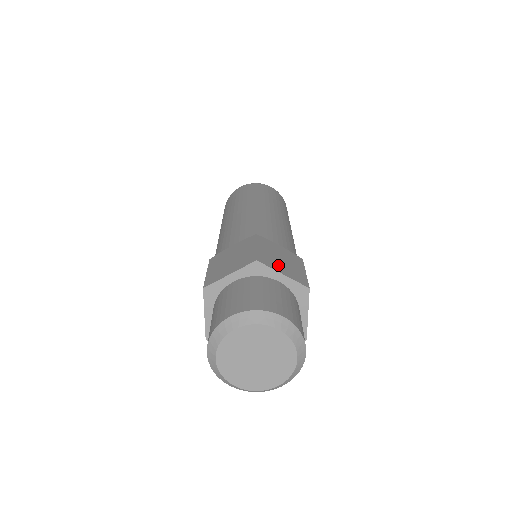
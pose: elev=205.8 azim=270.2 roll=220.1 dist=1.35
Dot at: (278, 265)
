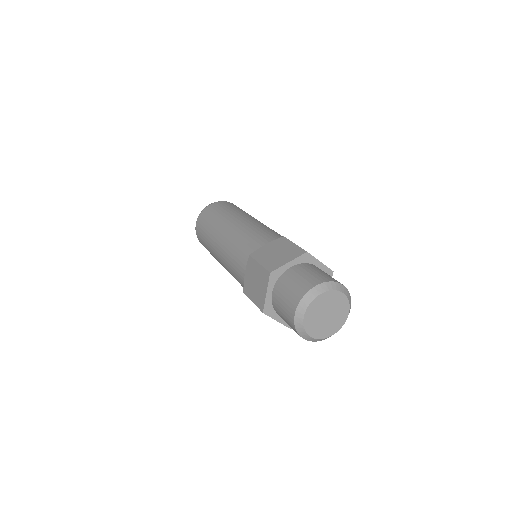
Dot at: occluded
